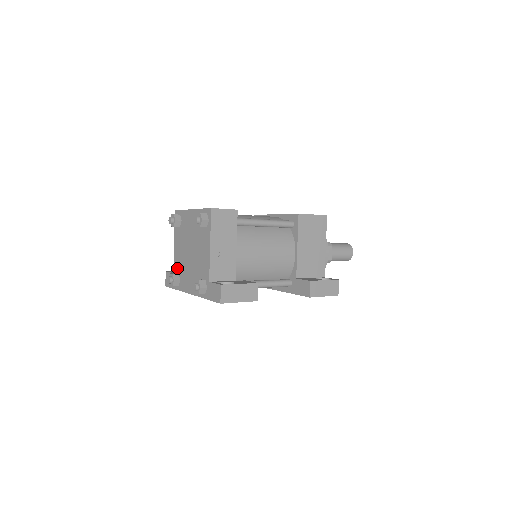
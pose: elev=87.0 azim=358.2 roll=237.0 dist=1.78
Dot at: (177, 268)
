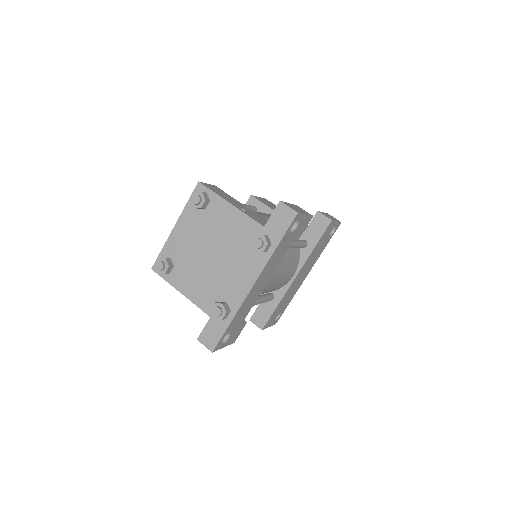
Dot at: (210, 302)
